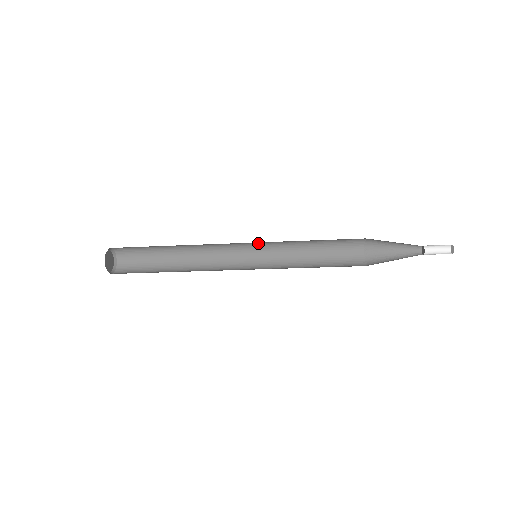
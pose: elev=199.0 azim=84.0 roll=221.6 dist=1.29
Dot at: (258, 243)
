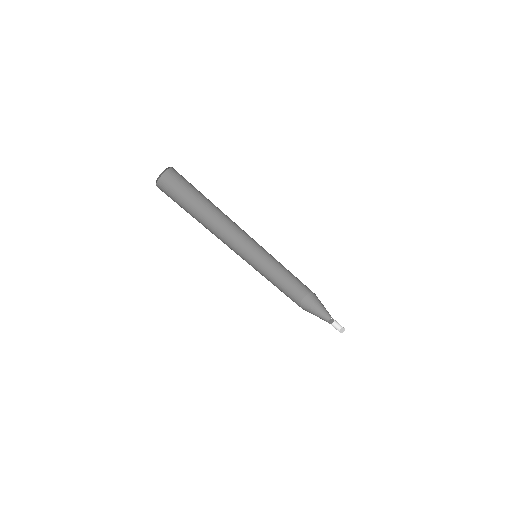
Dot at: (251, 257)
